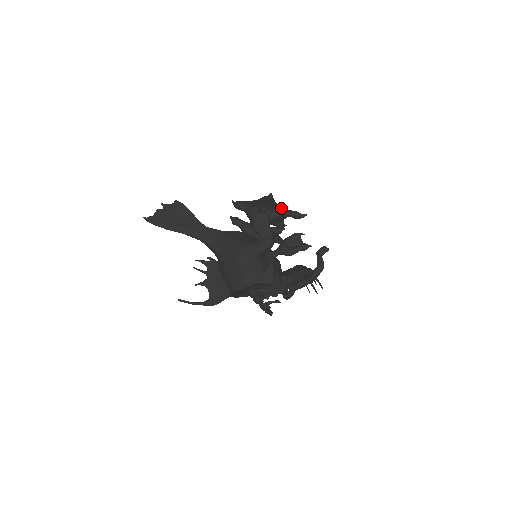
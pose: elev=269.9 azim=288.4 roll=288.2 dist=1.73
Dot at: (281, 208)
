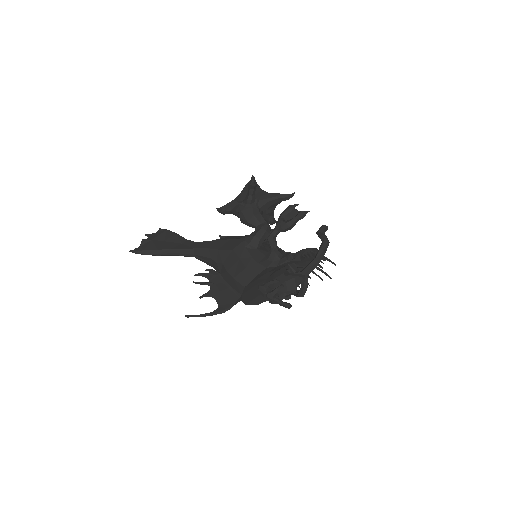
Dot at: (267, 193)
